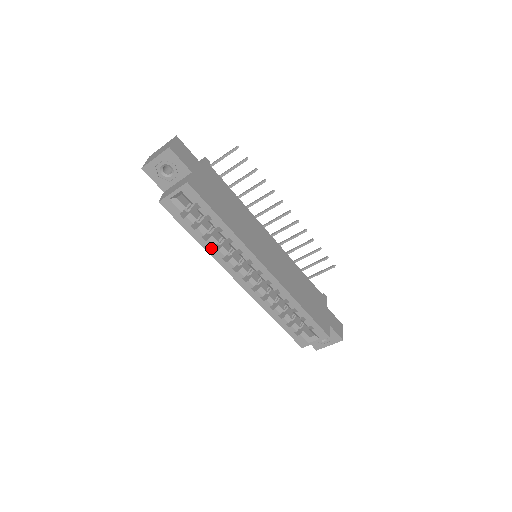
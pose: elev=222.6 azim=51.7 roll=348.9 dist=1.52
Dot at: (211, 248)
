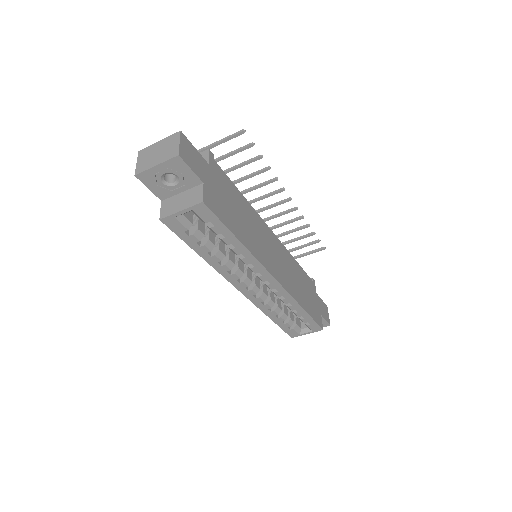
Dot at: (216, 262)
